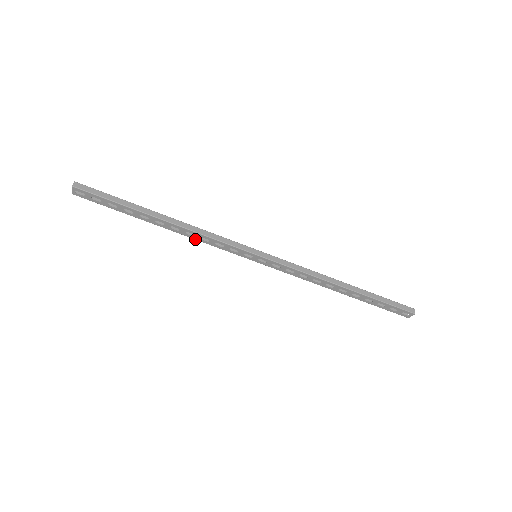
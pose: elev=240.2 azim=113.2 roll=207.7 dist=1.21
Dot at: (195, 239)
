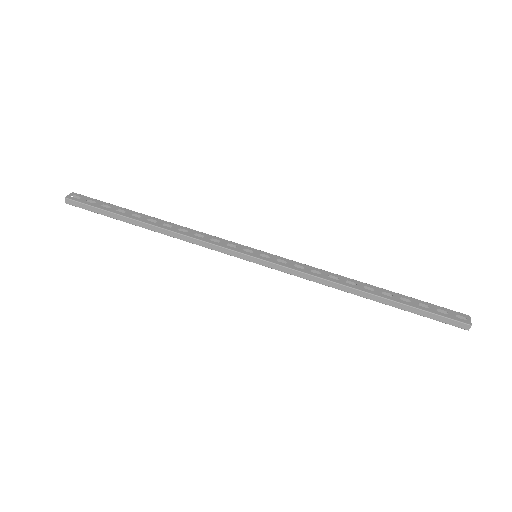
Dot at: (187, 236)
